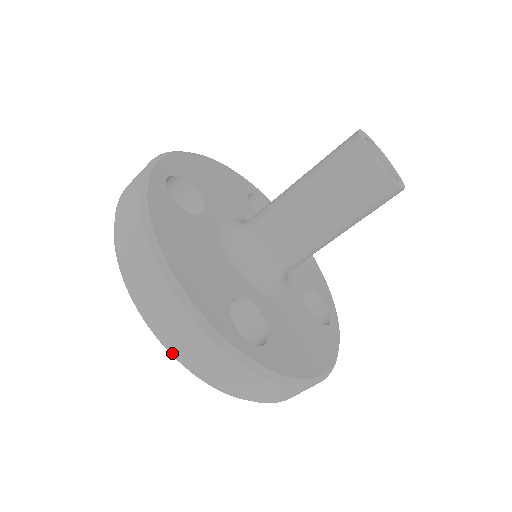
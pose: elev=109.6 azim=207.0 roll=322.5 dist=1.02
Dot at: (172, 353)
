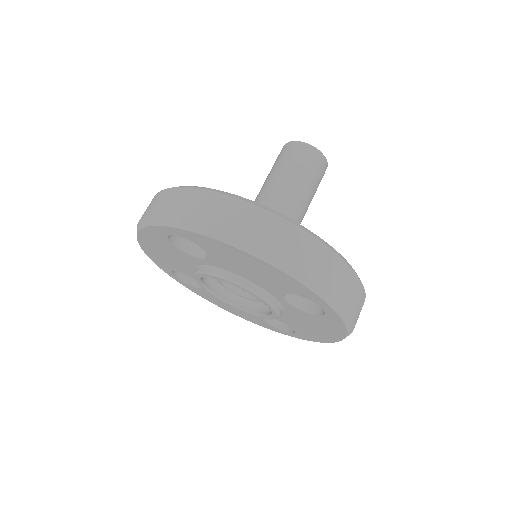
Dot at: (316, 289)
